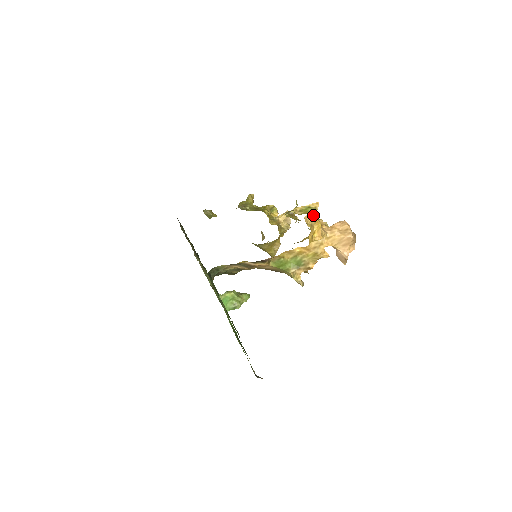
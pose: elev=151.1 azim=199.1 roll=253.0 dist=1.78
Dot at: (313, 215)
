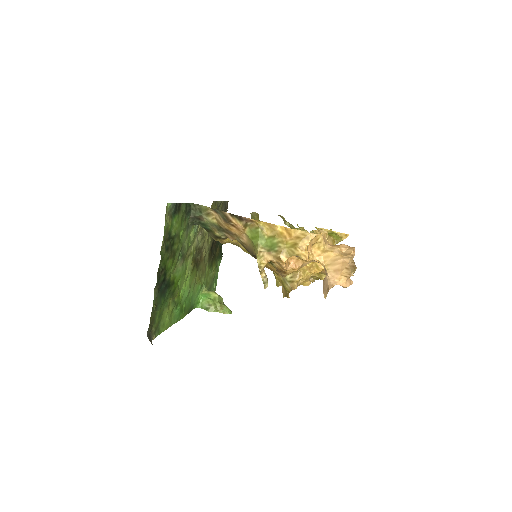
Dot at: (333, 241)
